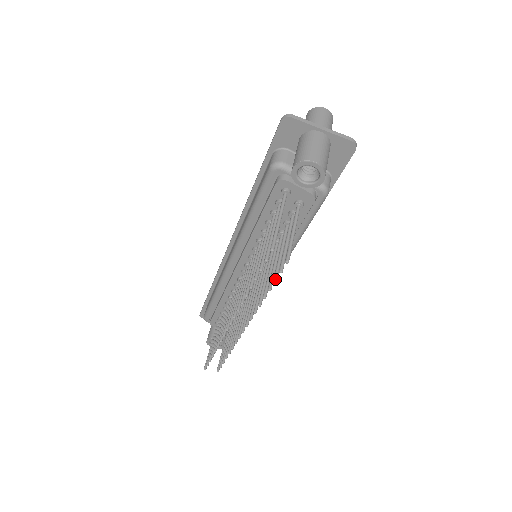
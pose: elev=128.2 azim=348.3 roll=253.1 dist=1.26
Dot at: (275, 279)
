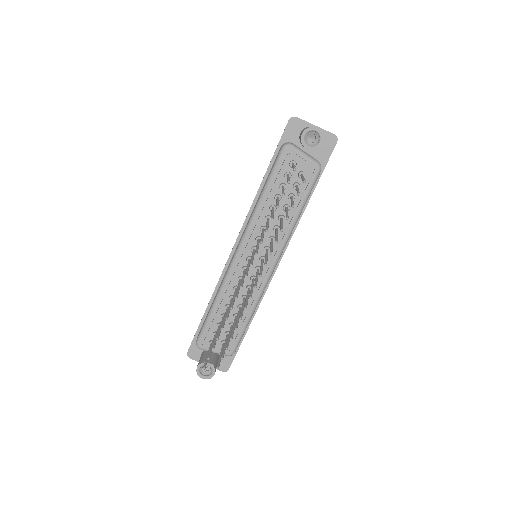
Dot at: (293, 205)
